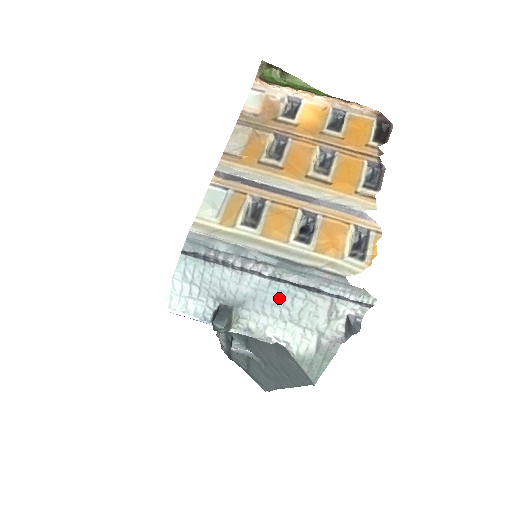
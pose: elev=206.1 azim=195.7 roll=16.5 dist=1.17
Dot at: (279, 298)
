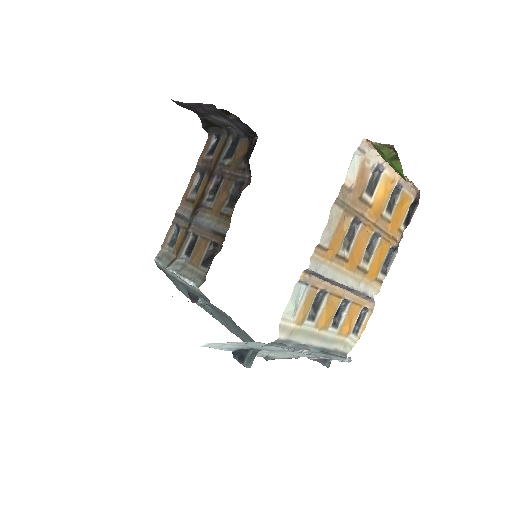
Dot at: (296, 352)
